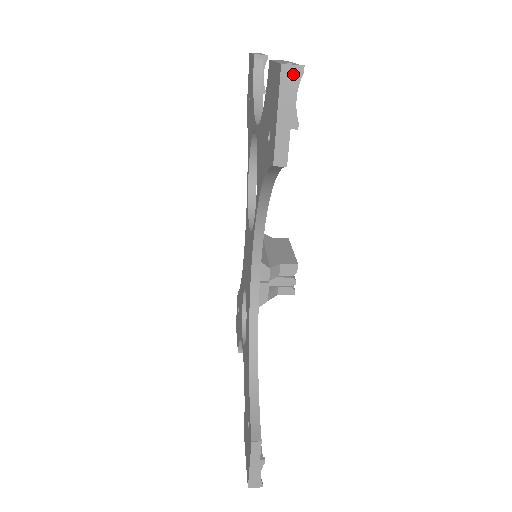
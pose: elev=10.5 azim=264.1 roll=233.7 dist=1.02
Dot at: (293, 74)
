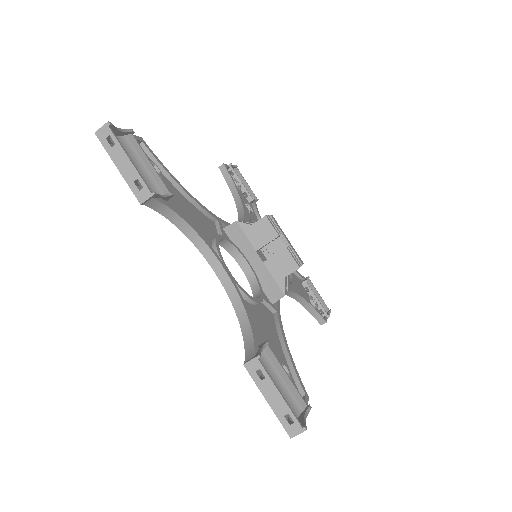
Dot at: occluded
